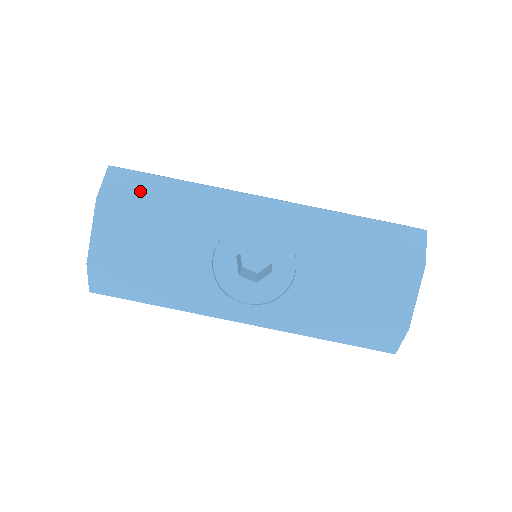
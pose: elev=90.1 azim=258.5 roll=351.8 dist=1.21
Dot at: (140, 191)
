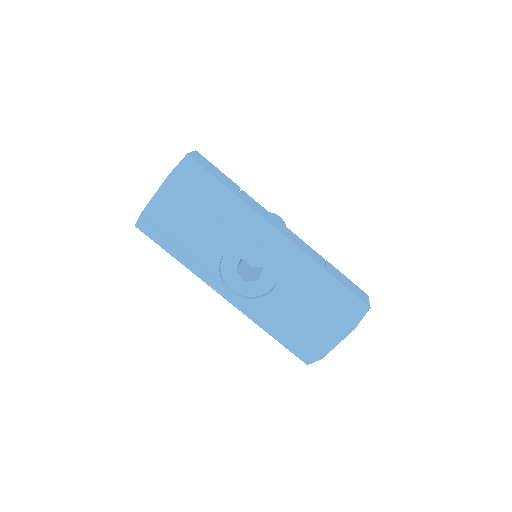
Dot at: (200, 185)
